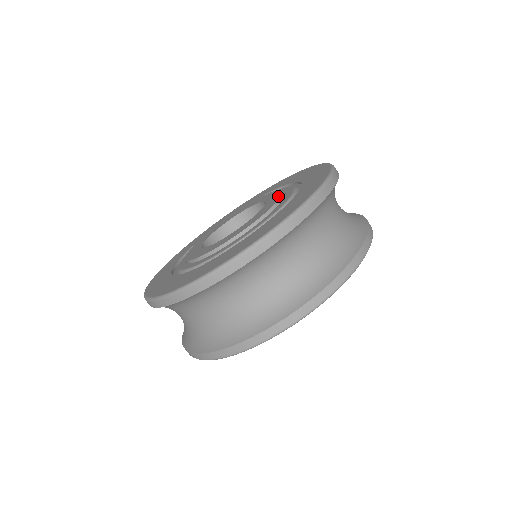
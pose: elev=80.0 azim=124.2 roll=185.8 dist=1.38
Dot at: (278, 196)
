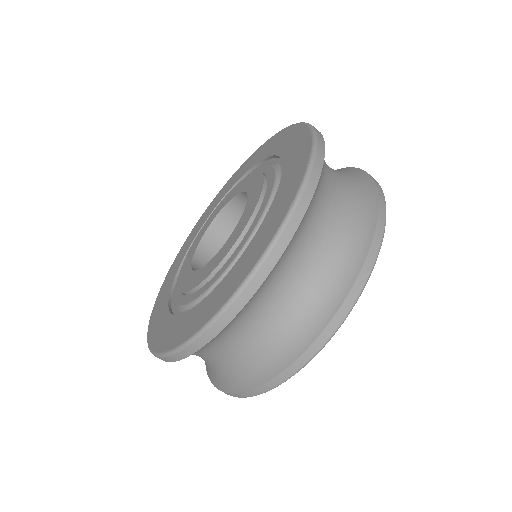
Dot at: (248, 178)
